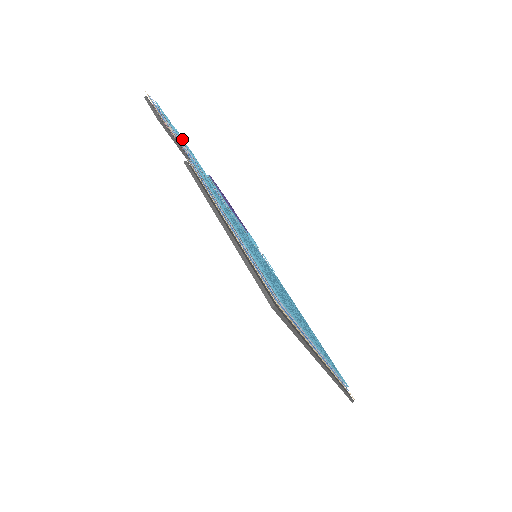
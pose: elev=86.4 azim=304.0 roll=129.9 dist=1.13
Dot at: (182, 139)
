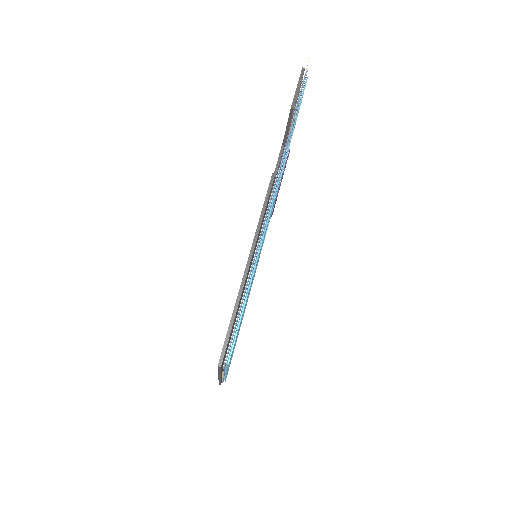
Dot at: occluded
